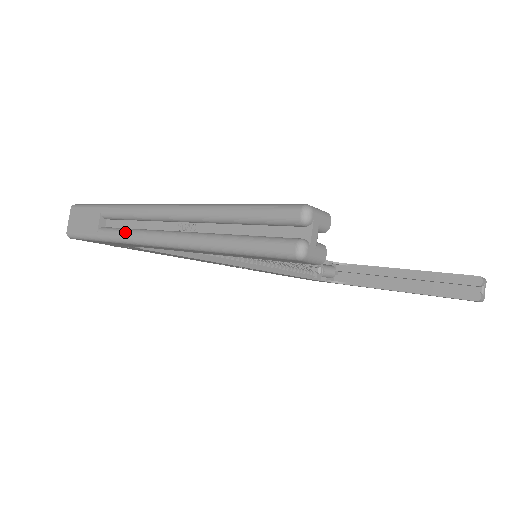
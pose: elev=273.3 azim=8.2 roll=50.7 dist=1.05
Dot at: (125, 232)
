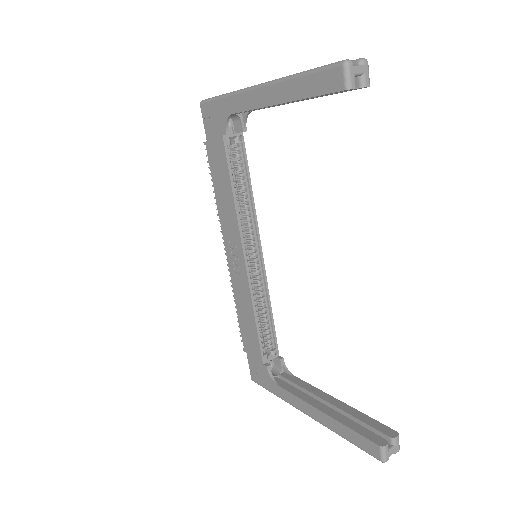
Dot at: occluded
